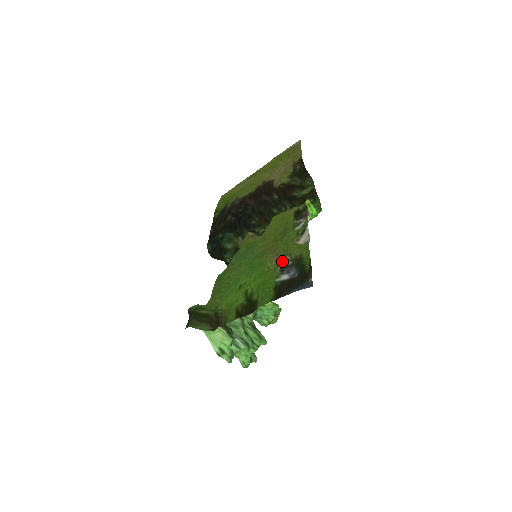
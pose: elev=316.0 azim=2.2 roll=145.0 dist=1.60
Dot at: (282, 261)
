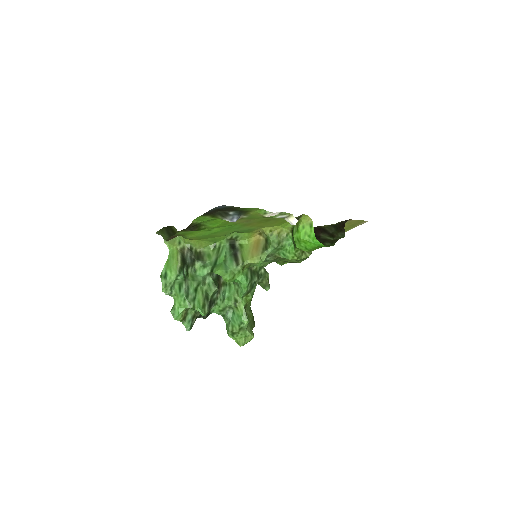
Dot at: (241, 218)
